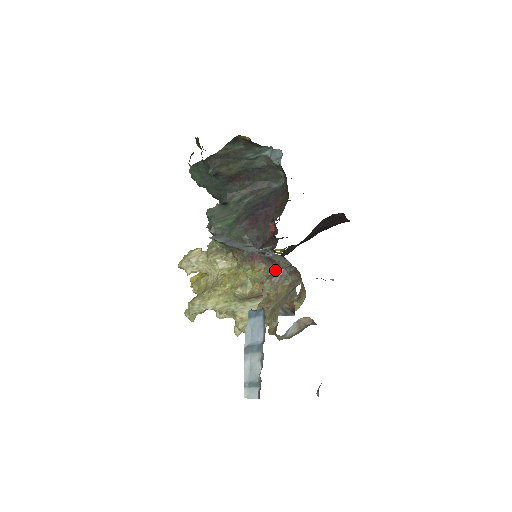
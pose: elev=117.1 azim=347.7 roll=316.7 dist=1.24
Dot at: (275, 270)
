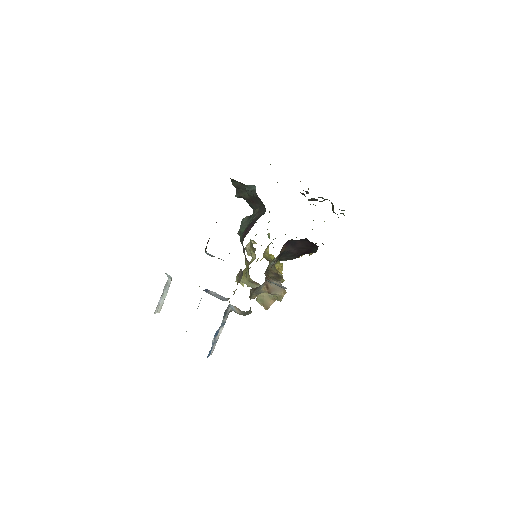
Dot at: (240, 269)
